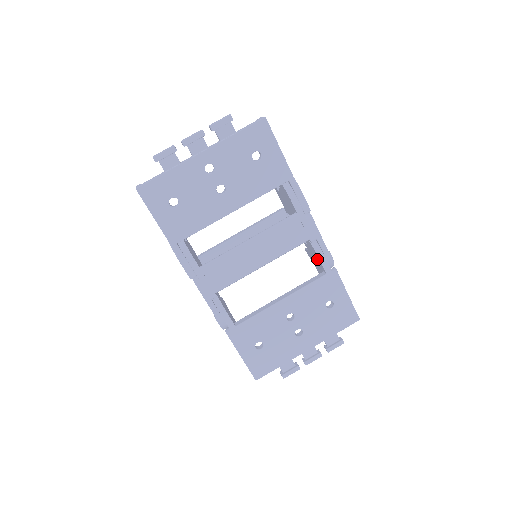
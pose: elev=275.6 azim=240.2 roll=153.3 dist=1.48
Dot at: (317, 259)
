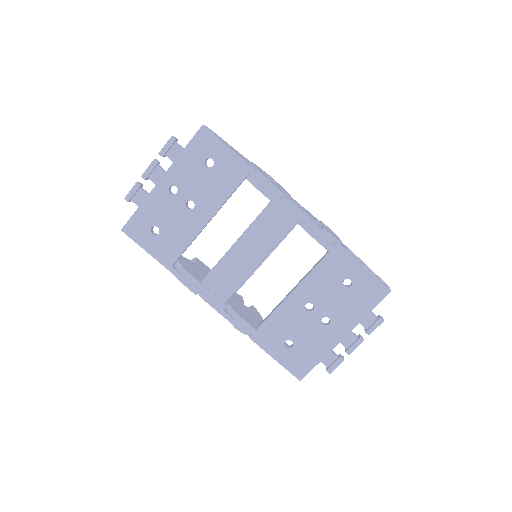
Dot at: occluded
